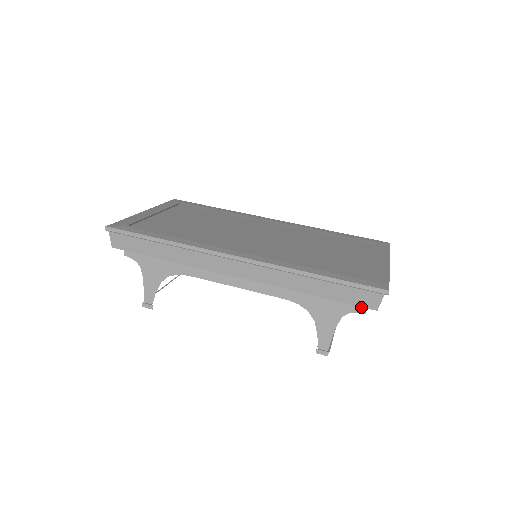
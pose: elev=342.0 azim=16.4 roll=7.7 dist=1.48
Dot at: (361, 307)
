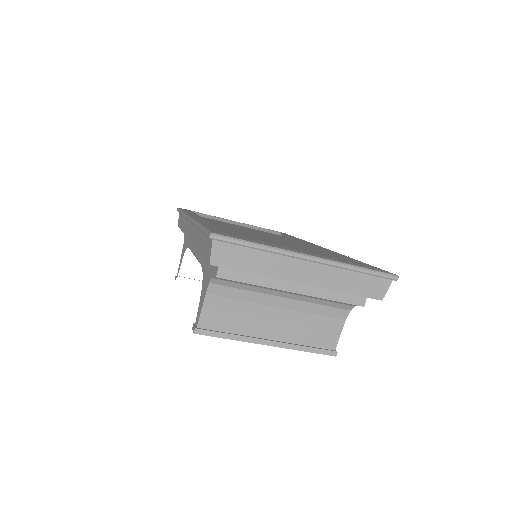
Dot at: (217, 269)
